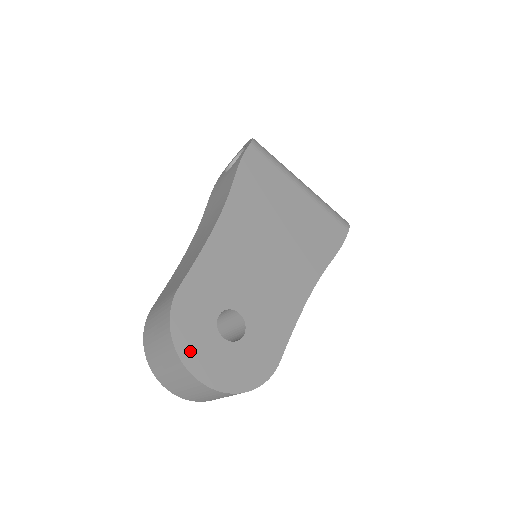
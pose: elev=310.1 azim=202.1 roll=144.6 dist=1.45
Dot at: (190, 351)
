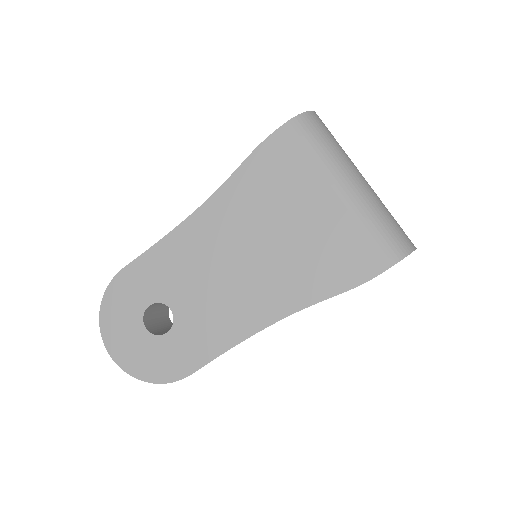
Dot at: (110, 324)
